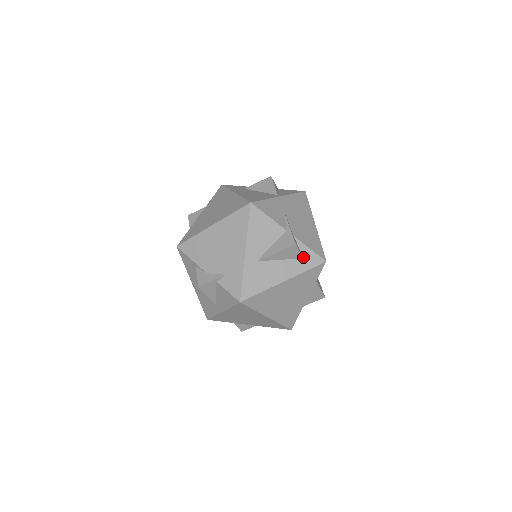
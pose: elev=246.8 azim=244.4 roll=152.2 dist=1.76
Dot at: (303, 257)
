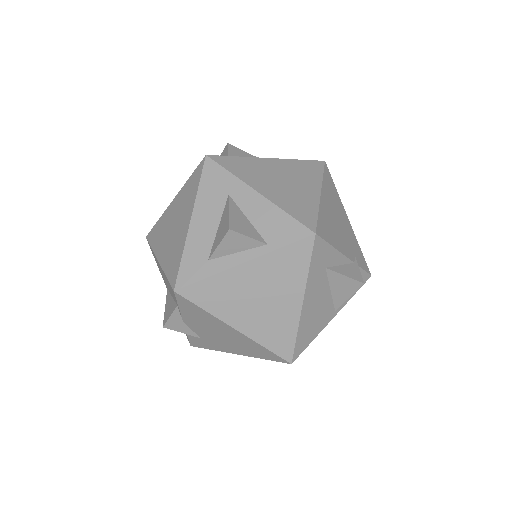
Dot at: occluded
